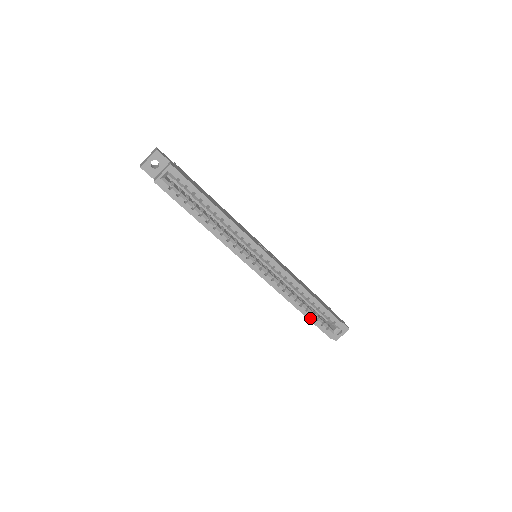
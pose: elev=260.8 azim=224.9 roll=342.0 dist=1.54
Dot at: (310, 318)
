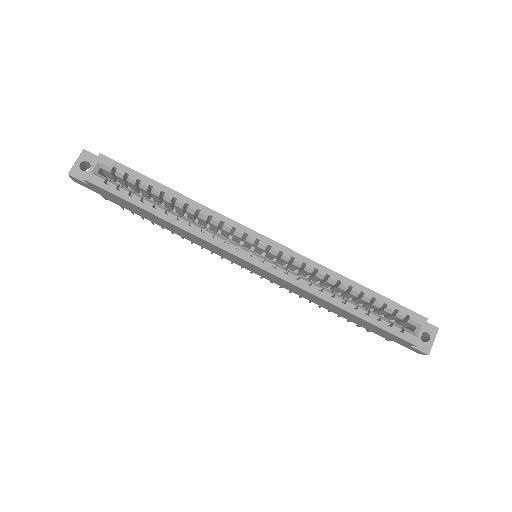
Dot at: (367, 319)
